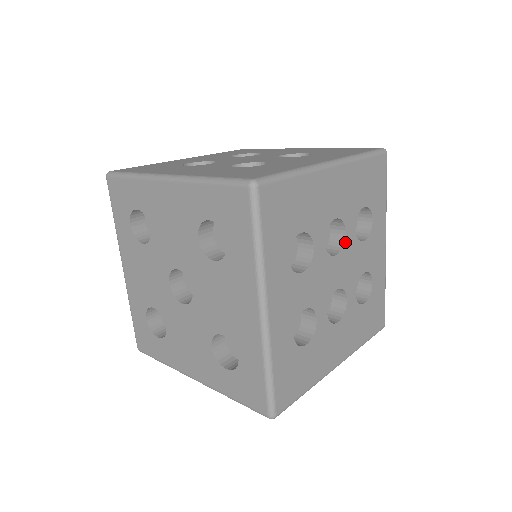
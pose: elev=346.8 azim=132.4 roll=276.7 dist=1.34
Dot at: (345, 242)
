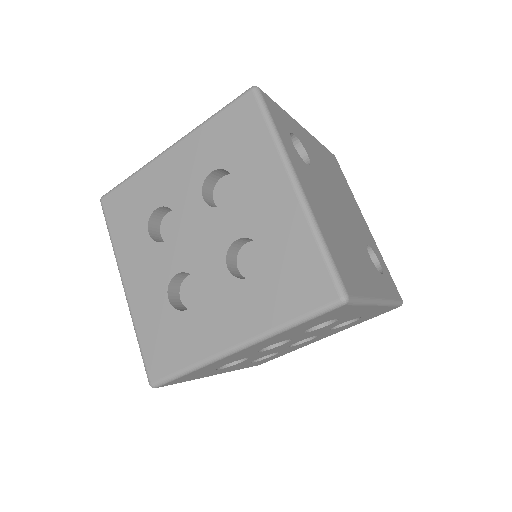
Dot at: (293, 339)
